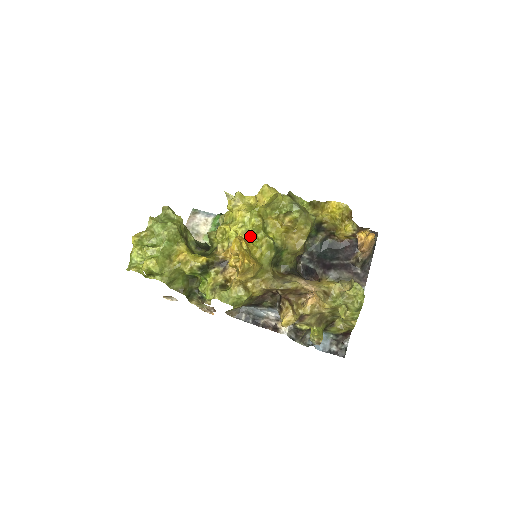
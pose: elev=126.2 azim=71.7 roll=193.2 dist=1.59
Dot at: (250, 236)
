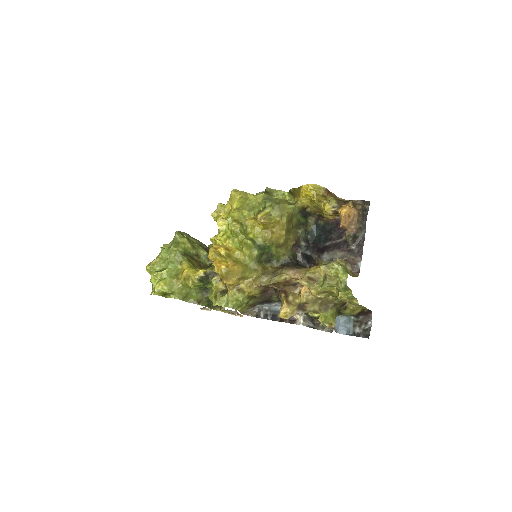
Dot at: (232, 241)
